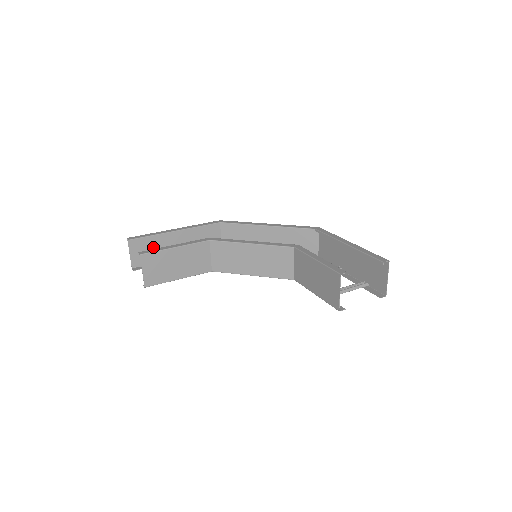
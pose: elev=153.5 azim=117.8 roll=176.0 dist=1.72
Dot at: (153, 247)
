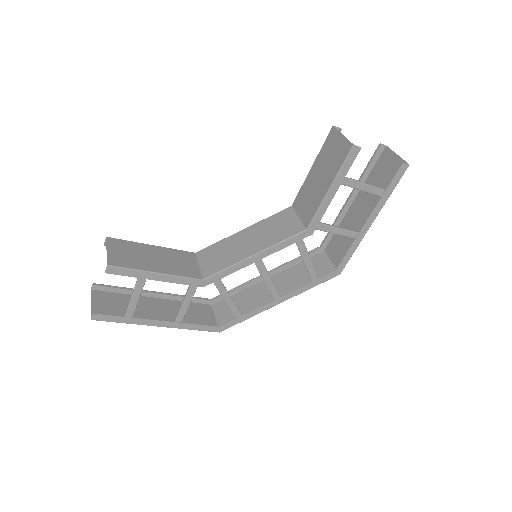
Dot at: (124, 306)
